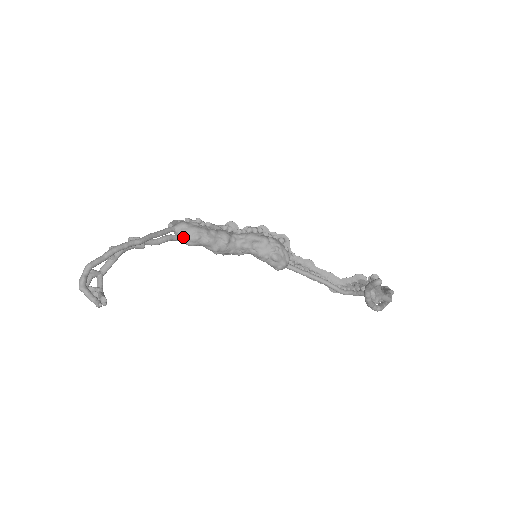
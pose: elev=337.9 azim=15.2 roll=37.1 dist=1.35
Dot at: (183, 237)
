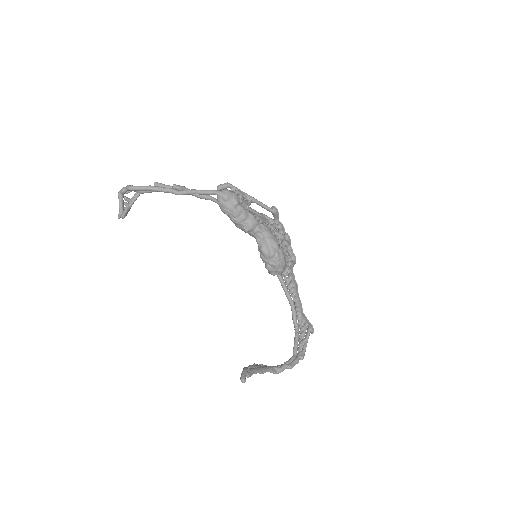
Dot at: (218, 204)
